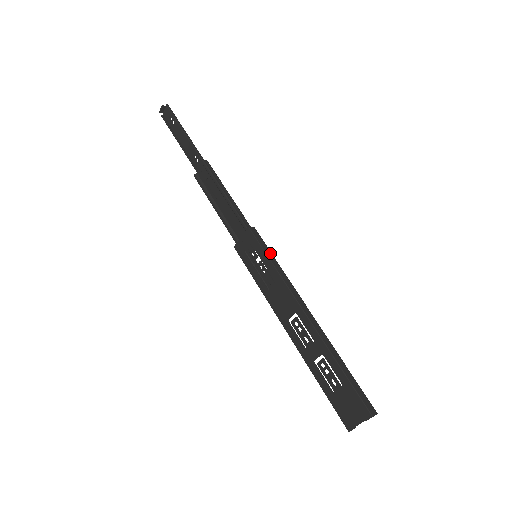
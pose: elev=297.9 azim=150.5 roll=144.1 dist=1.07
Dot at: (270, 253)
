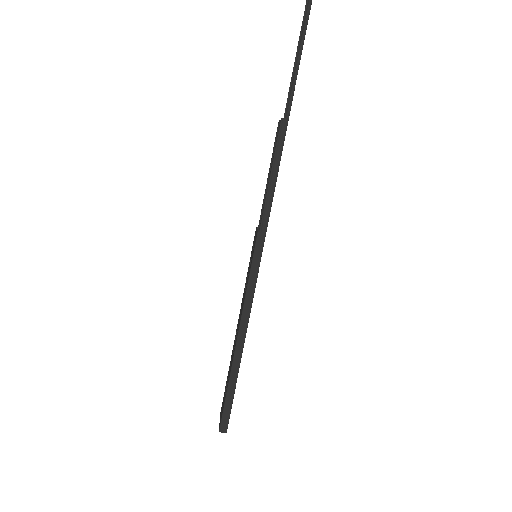
Dot at: (256, 270)
